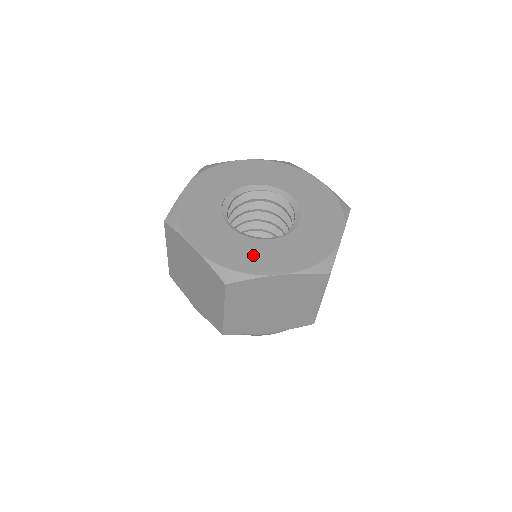
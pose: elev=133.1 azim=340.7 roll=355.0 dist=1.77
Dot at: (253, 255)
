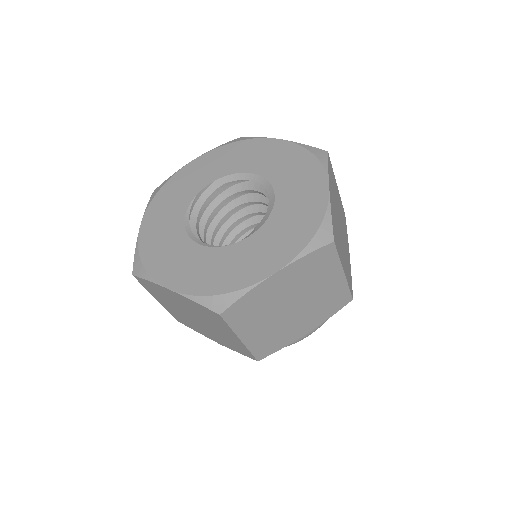
Dot at: (171, 256)
